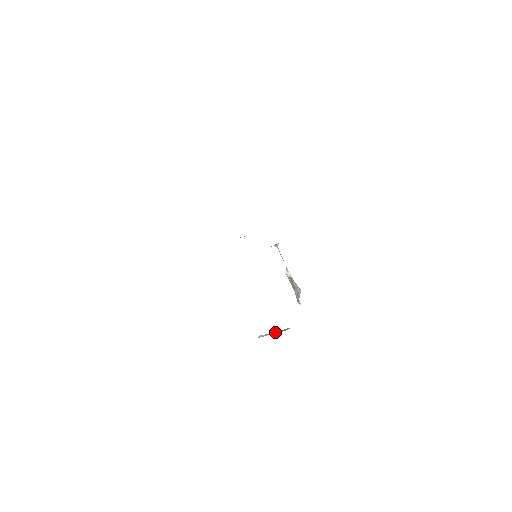
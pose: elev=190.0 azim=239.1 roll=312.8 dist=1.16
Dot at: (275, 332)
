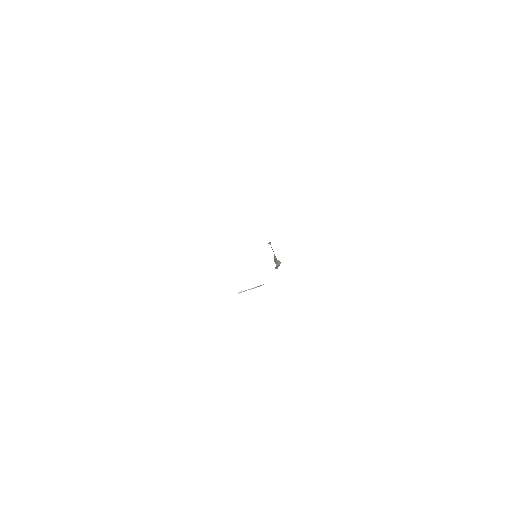
Dot at: (253, 288)
